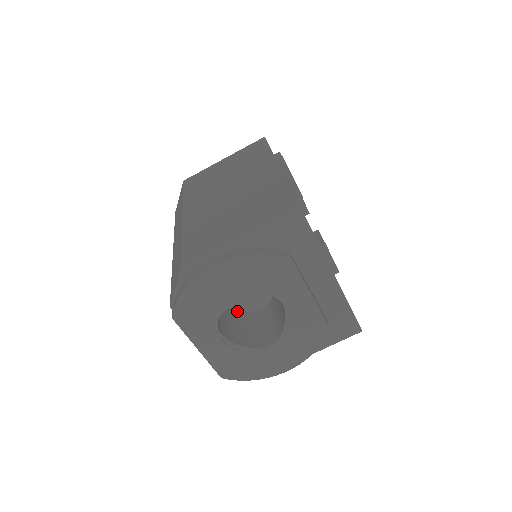
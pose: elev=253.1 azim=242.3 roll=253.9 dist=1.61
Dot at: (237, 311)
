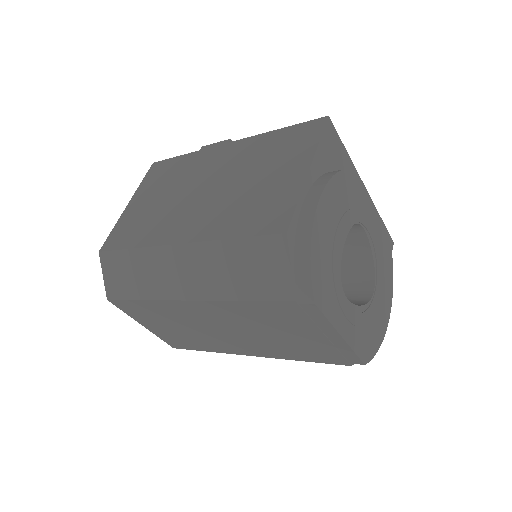
Dot at: occluded
